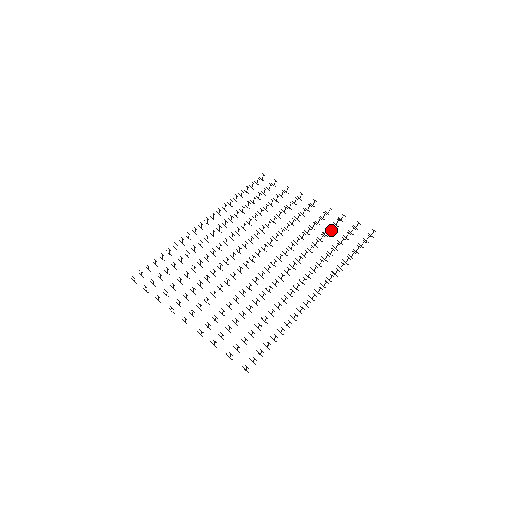
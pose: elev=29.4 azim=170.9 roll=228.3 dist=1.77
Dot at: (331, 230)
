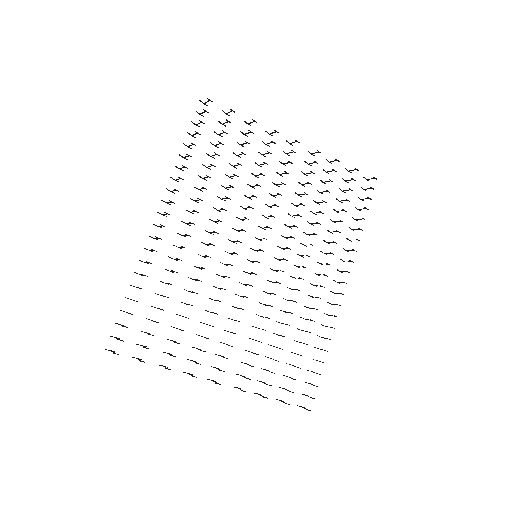
Dot at: (324, 183)
